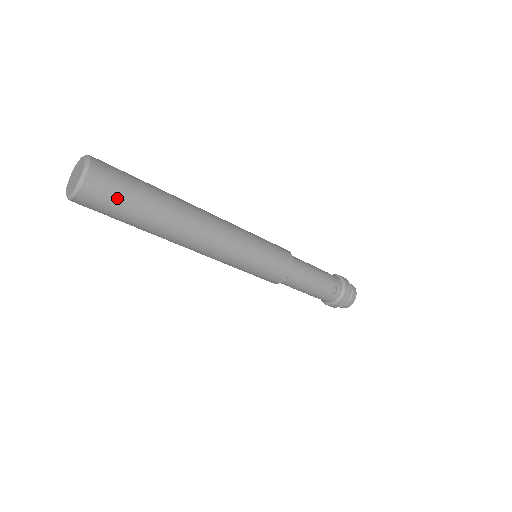
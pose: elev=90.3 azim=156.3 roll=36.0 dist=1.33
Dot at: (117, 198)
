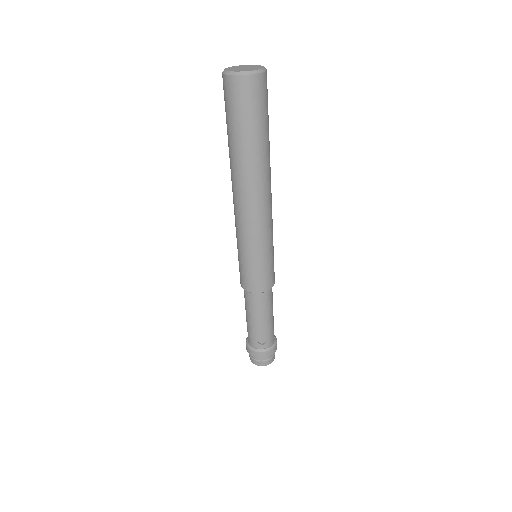
Dot at: (245, 110)
